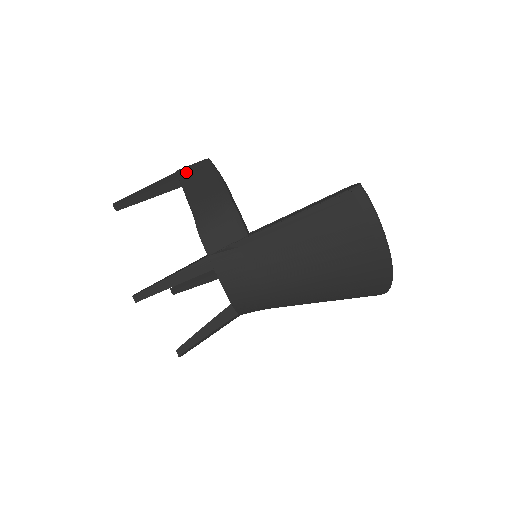
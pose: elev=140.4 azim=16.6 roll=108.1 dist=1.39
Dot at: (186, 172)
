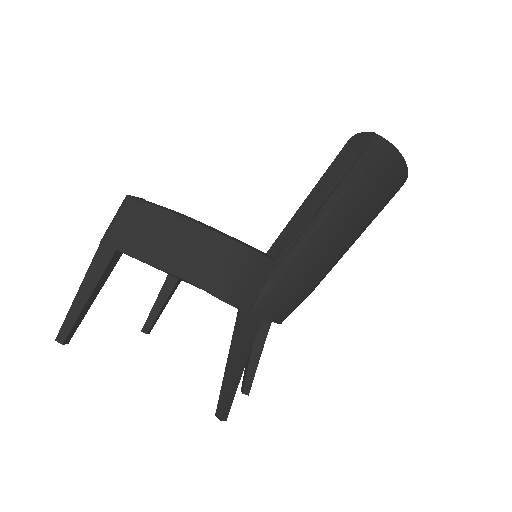
Dot at: (120, 236)
